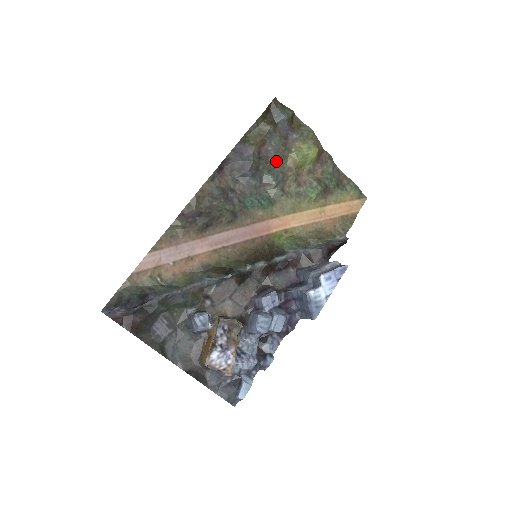
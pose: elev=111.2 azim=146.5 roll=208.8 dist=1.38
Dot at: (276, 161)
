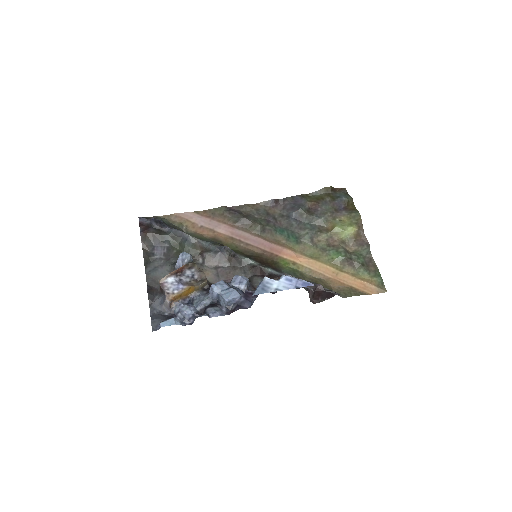
Dot at: (319, 219)
